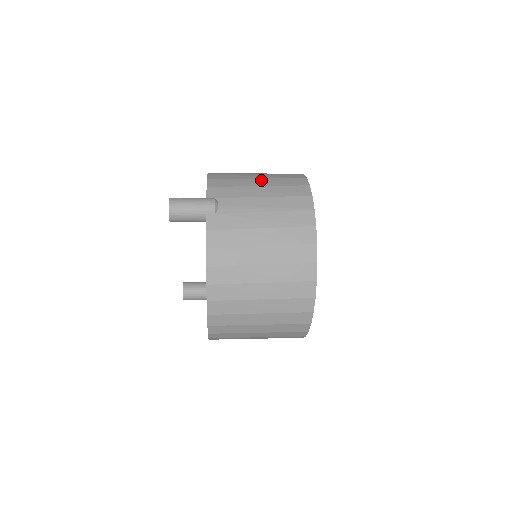
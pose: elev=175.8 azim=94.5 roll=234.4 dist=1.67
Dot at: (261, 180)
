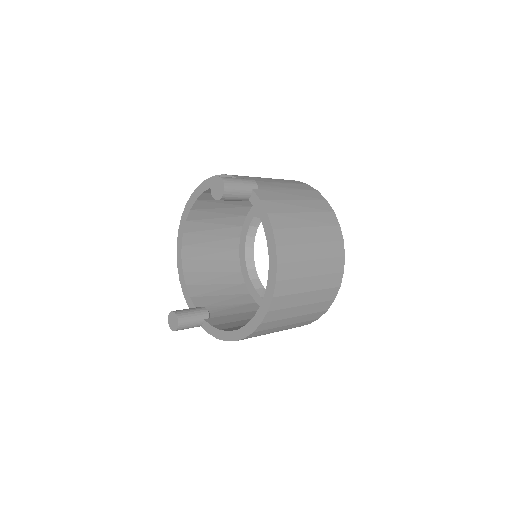
Dot at: occluded
